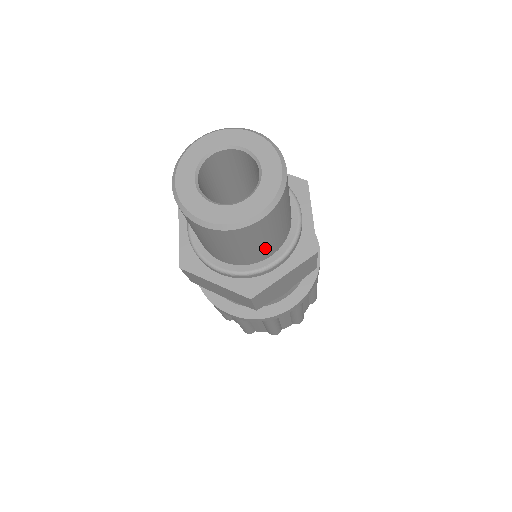
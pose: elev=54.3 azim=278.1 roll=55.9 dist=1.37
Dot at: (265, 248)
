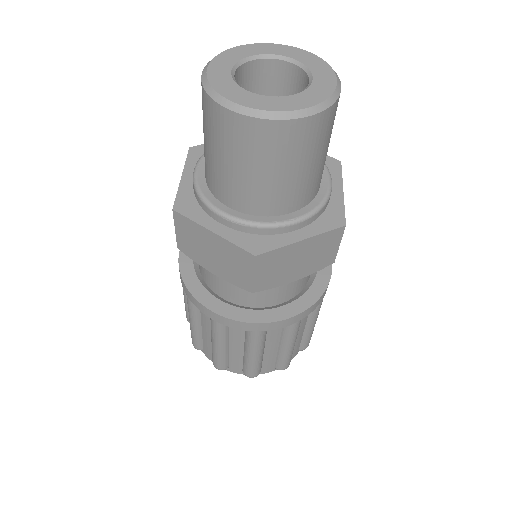
Dot at: (290, 189)
